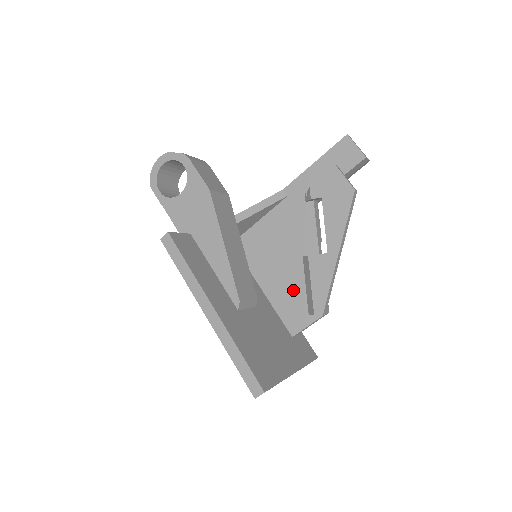
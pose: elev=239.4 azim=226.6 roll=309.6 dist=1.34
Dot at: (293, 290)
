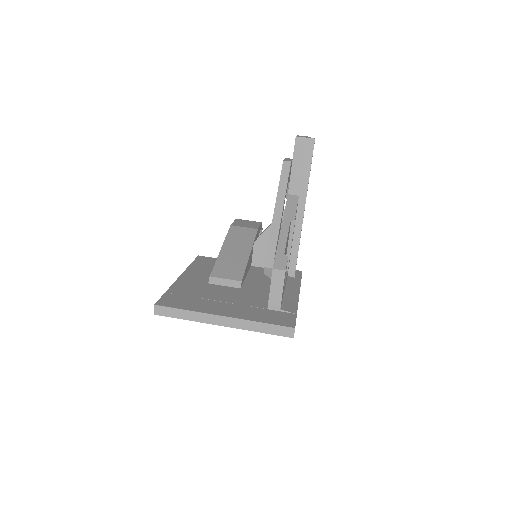
Dot at: occluded
